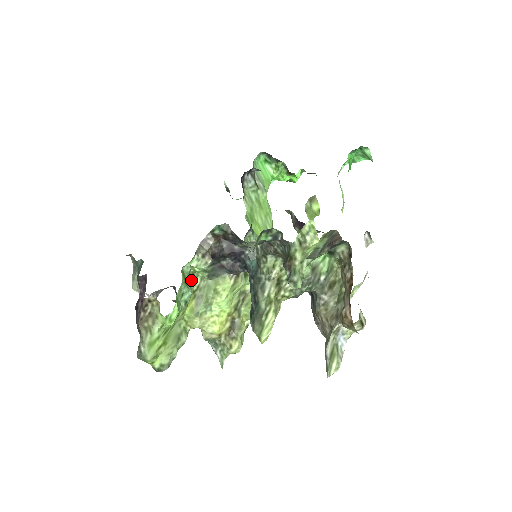
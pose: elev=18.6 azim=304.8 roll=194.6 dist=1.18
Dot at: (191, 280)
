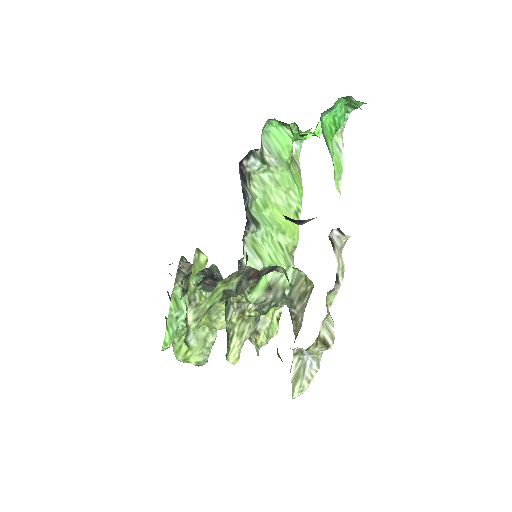
Dot at: occluded
